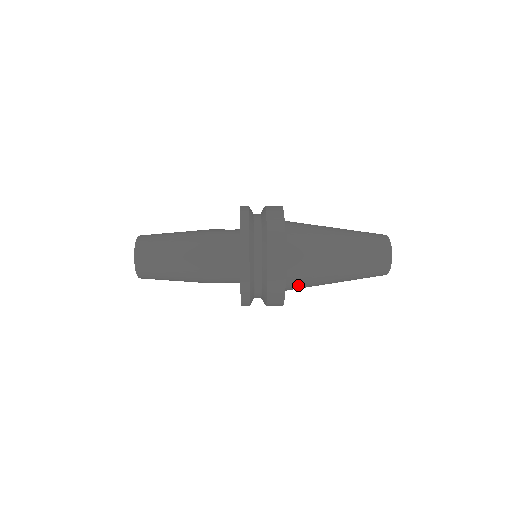
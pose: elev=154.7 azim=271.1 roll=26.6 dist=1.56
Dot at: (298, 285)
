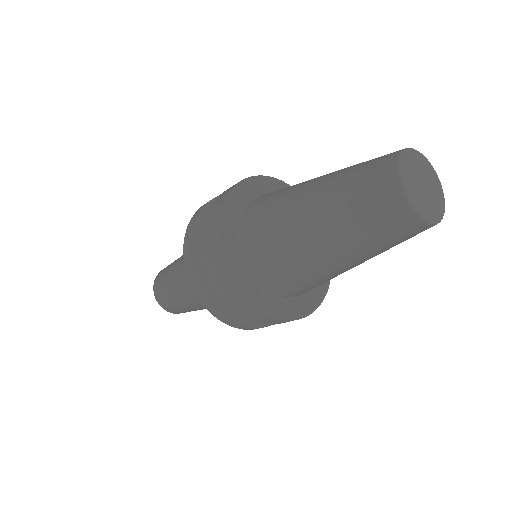
Dot at: (259, 247)
